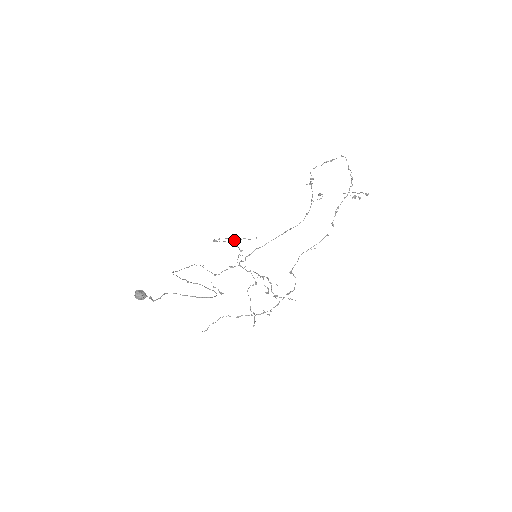
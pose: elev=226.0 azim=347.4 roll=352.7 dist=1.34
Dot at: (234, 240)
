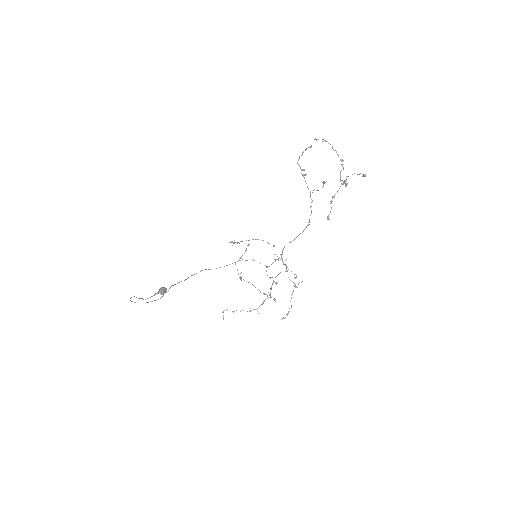
Dot at: occluded
